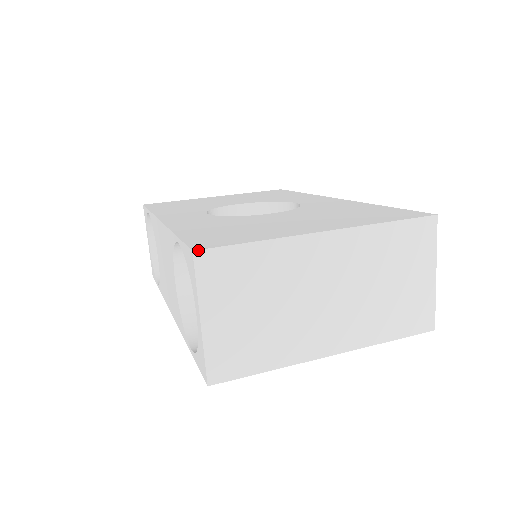
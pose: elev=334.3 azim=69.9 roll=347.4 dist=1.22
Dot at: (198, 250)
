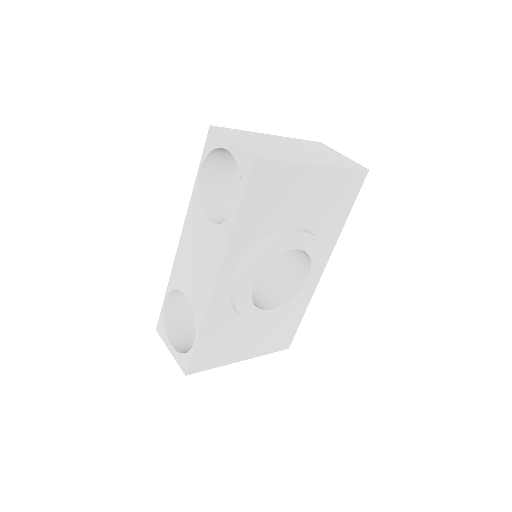
Dot at: (212, 126)
